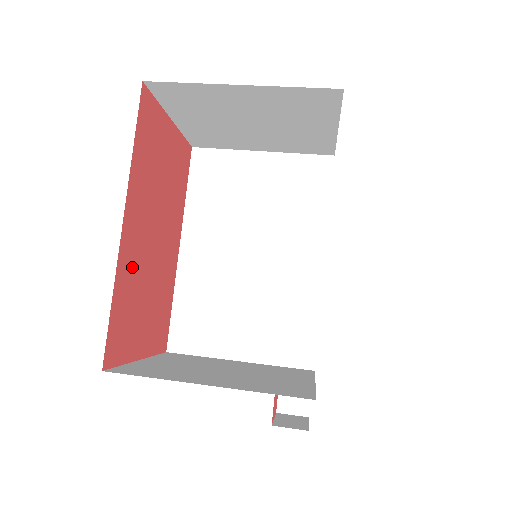
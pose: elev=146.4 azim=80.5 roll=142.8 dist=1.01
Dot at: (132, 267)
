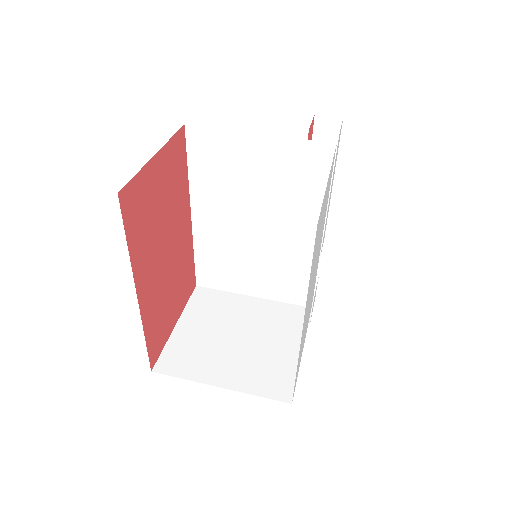
Dot at: (154, 301)
